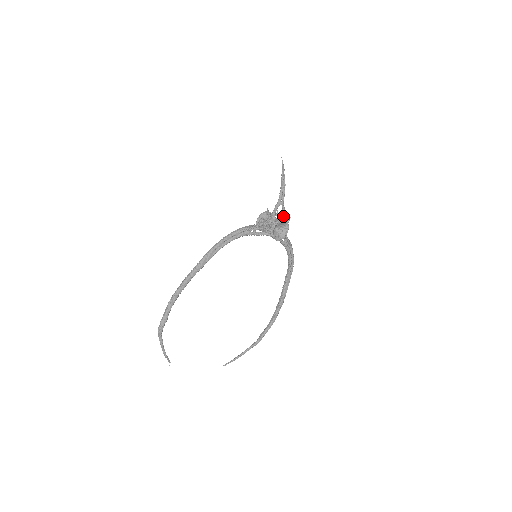
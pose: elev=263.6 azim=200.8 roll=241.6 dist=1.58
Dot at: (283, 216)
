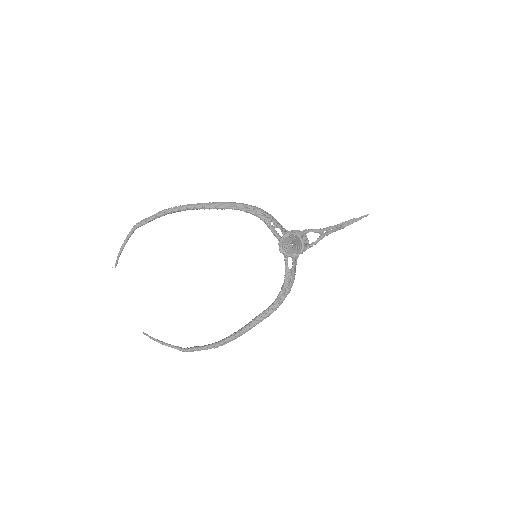
Dot at: (310, 244)
